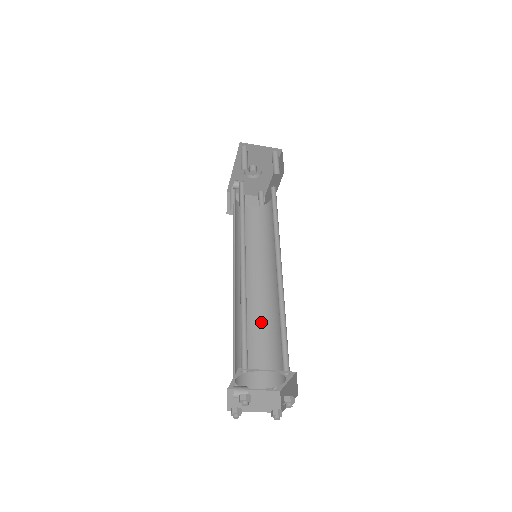
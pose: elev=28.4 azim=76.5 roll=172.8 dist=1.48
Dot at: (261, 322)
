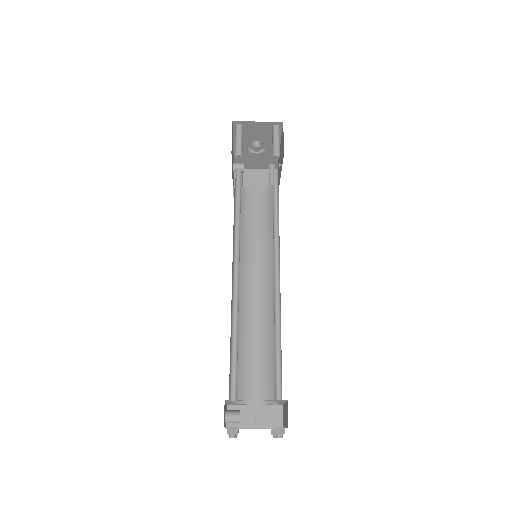
Dot at: (264, 329)
